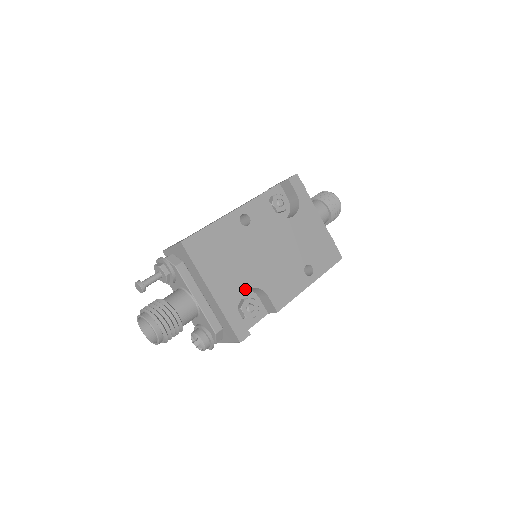
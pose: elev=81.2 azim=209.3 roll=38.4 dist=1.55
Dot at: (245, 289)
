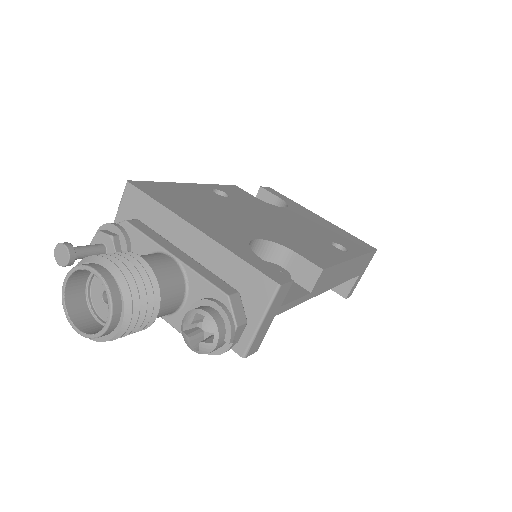
Dot at: (253, 238)
